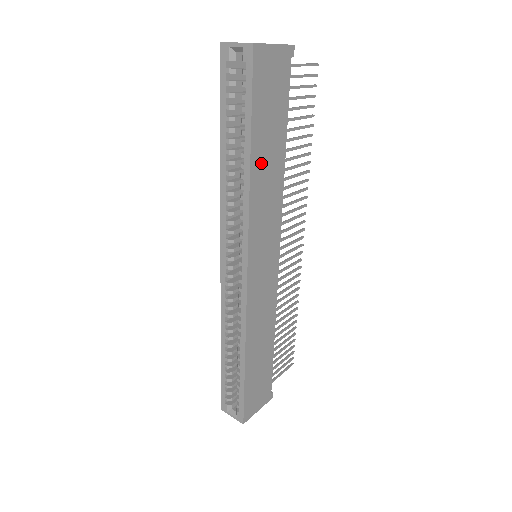
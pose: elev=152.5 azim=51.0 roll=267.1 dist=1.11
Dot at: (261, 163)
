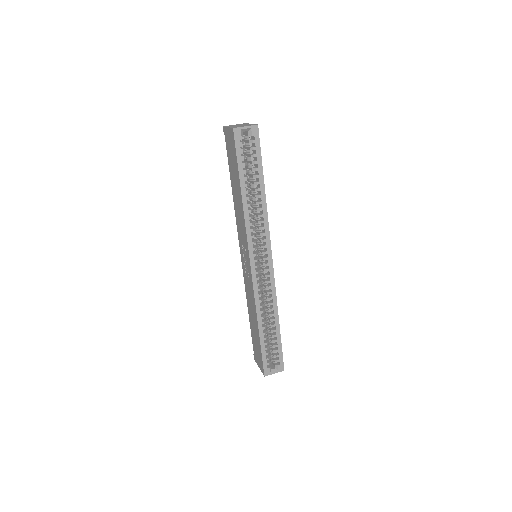
Dot at: occluded
